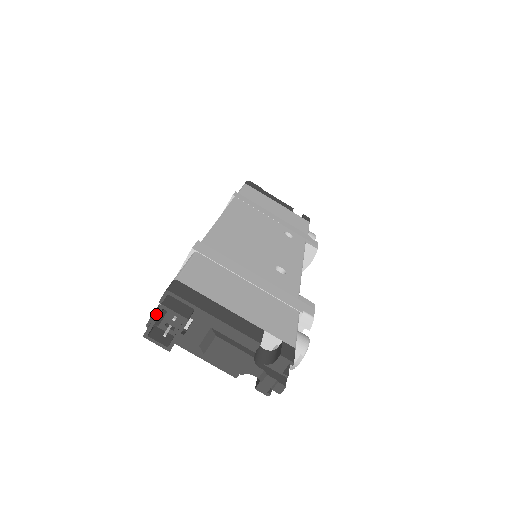
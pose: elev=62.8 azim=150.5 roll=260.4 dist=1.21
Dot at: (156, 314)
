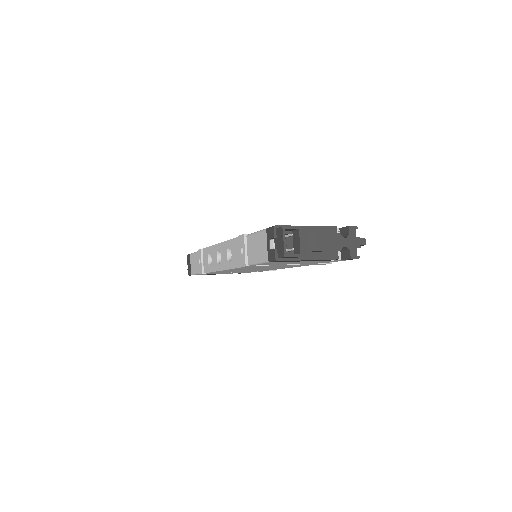
Dot at: (283, 235)
